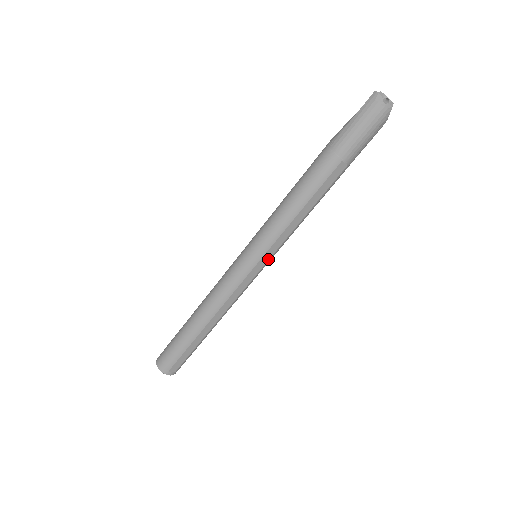
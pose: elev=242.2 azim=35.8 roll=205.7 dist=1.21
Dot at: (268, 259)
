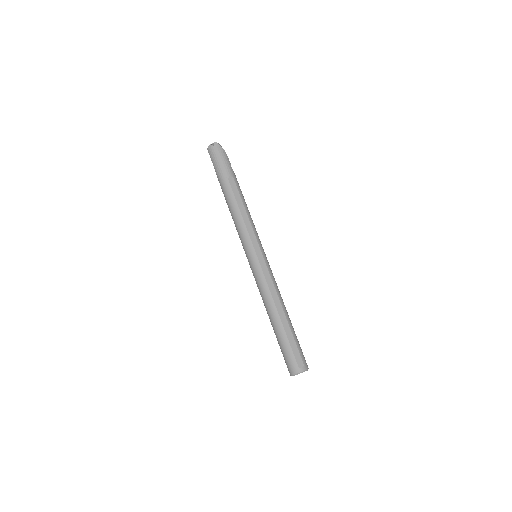
Dot at: (259, 248)
